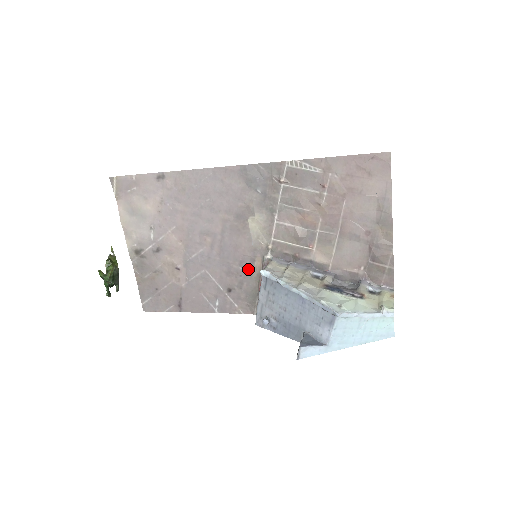
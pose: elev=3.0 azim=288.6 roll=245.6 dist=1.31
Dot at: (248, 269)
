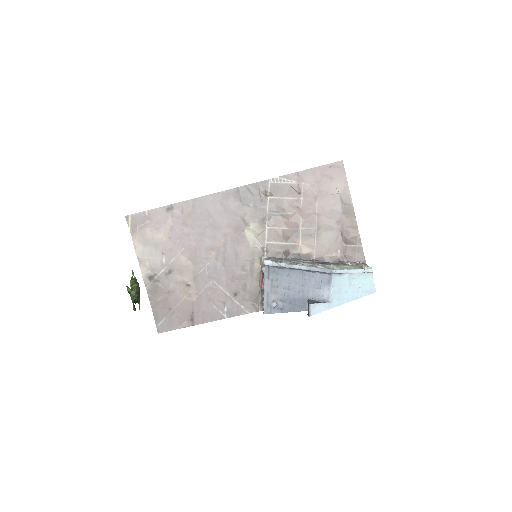
Dot at: (249, 272)
